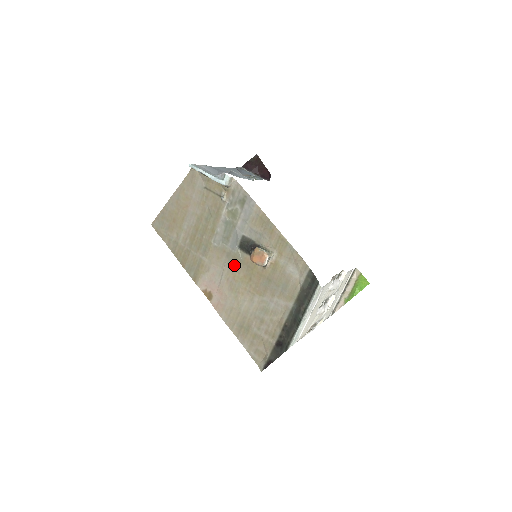
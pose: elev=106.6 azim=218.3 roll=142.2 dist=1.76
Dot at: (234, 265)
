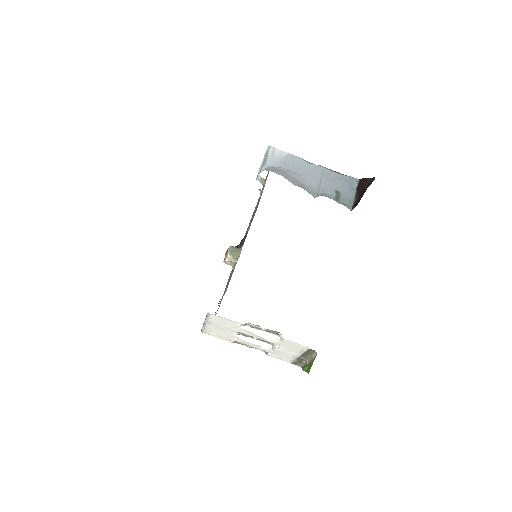
Dot at: occluded
